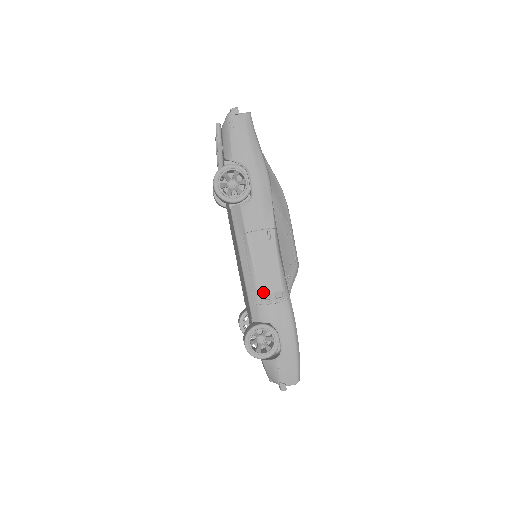
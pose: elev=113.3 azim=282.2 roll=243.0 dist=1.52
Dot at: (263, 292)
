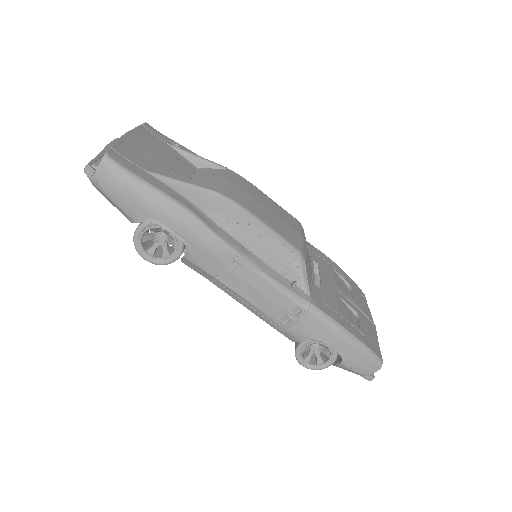
Dot at: (279, 318)
